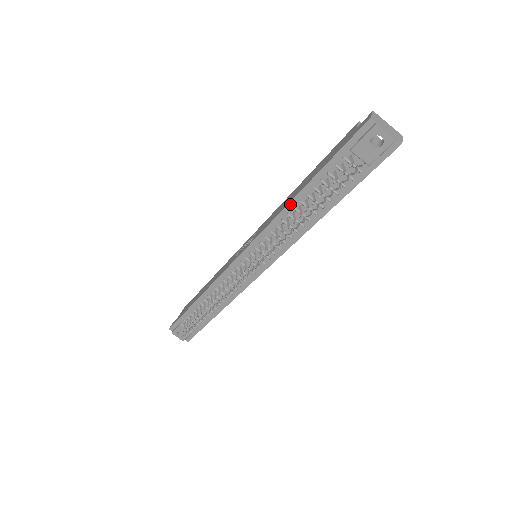
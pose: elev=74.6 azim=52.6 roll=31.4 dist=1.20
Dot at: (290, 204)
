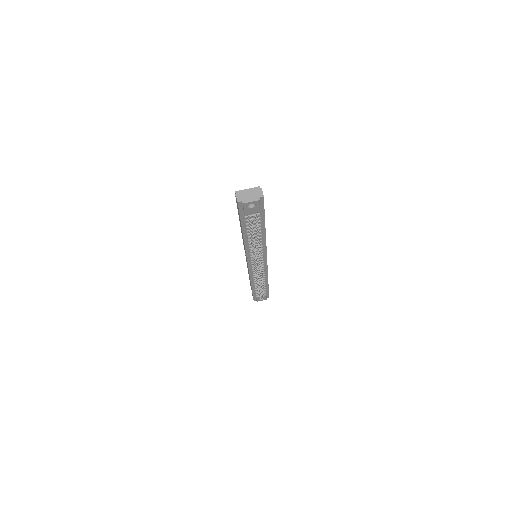
Dot at: (245, 240)
